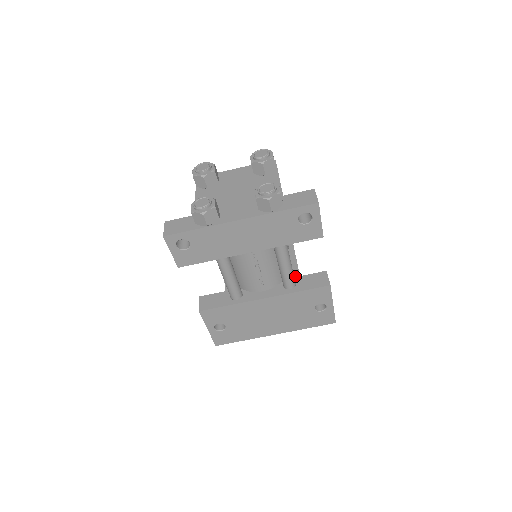
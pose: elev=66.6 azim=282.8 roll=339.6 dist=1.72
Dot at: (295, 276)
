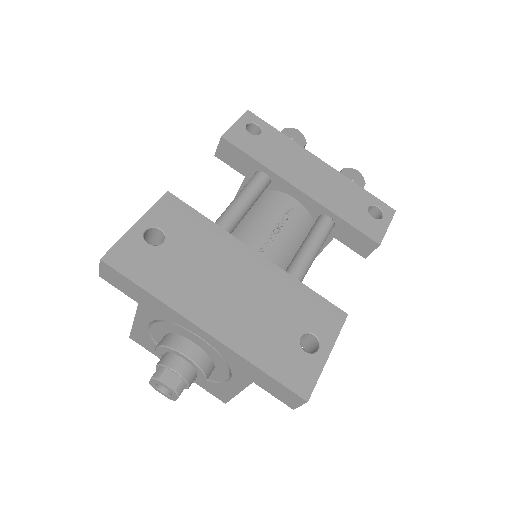
Dot at: occluded
